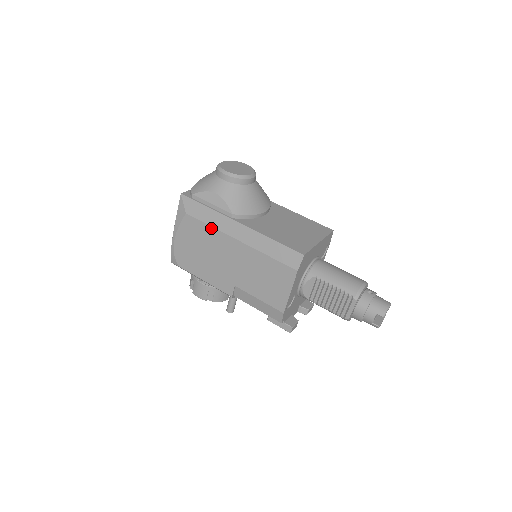
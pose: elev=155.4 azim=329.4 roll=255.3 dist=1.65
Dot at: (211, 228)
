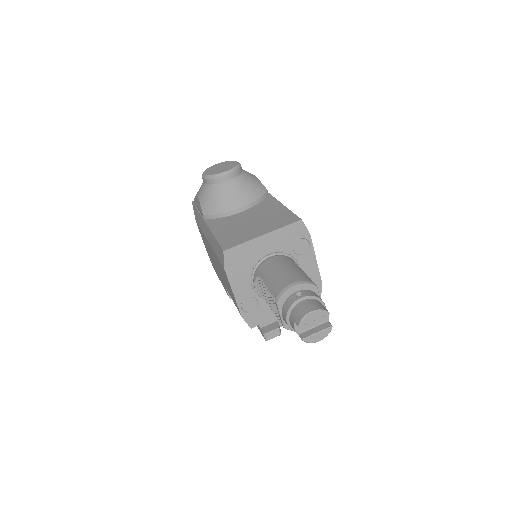
Dot at: occluded
